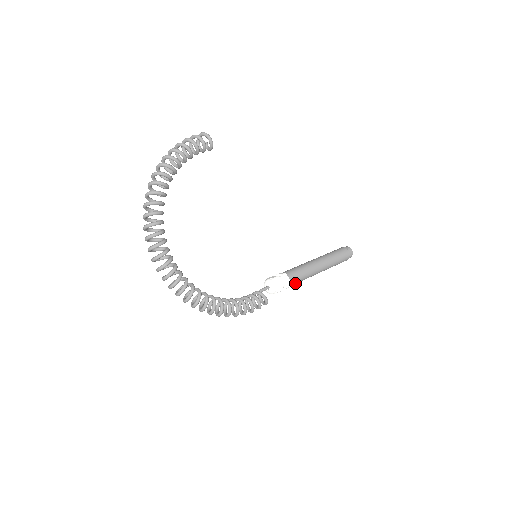
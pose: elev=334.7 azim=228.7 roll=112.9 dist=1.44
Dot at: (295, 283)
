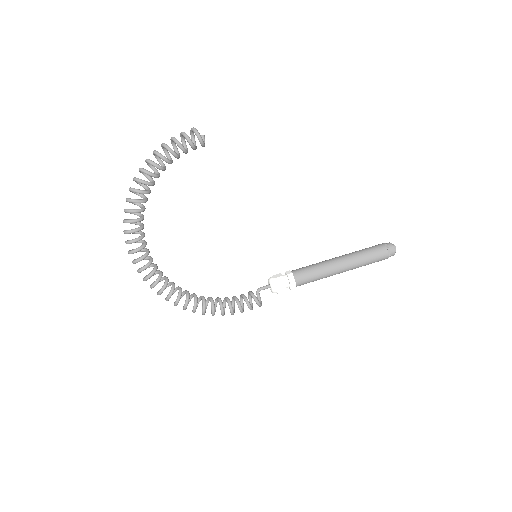
Dot at: occluded
